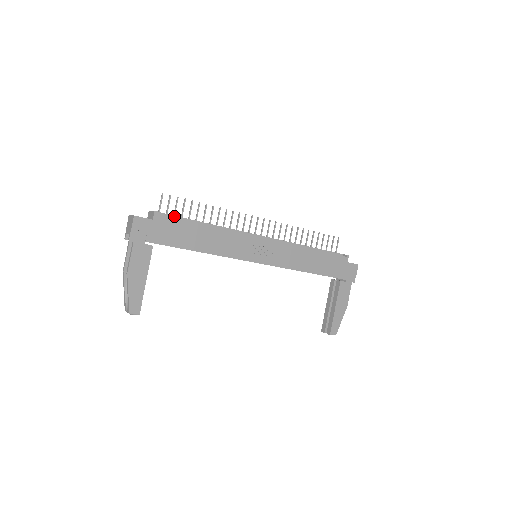
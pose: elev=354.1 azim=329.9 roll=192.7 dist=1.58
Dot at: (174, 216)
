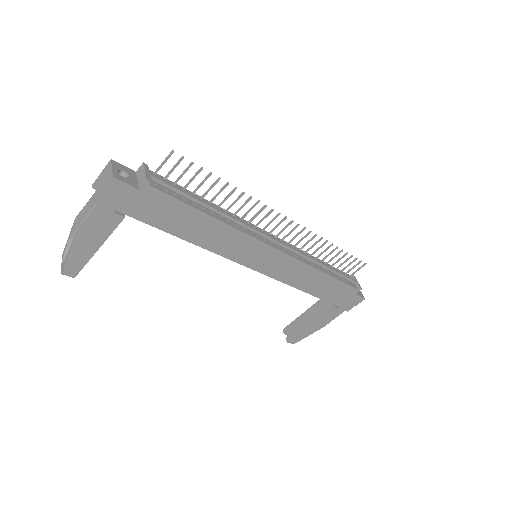
Dot at: (174, 188)
